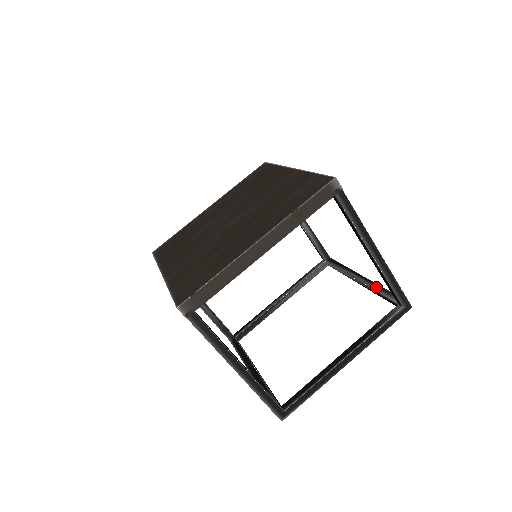
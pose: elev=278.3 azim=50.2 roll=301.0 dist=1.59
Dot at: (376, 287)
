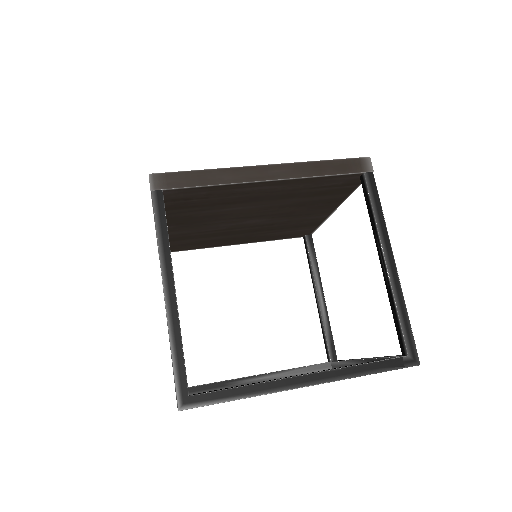
Dot at: occluded
